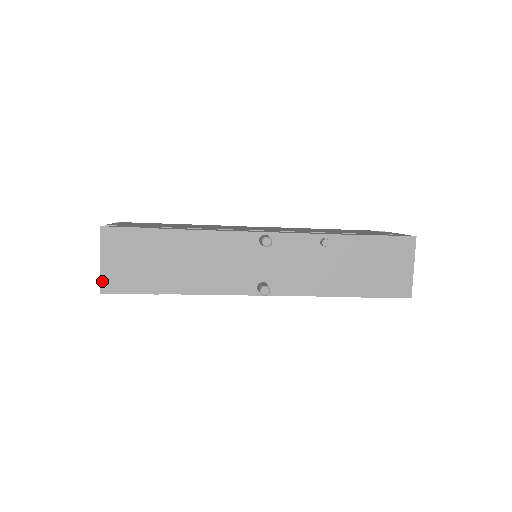
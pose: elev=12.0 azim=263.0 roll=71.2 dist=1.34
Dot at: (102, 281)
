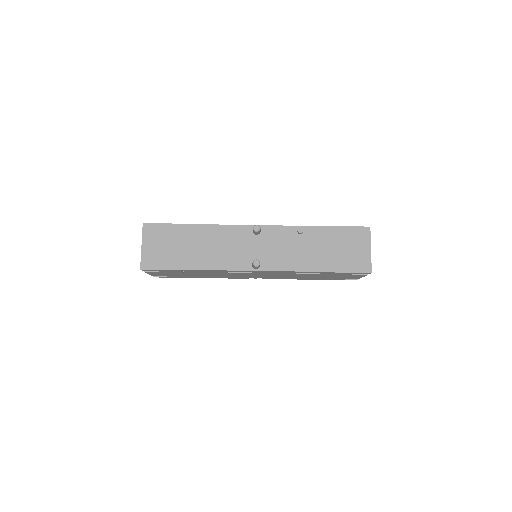
Dot at: (142, 261)
